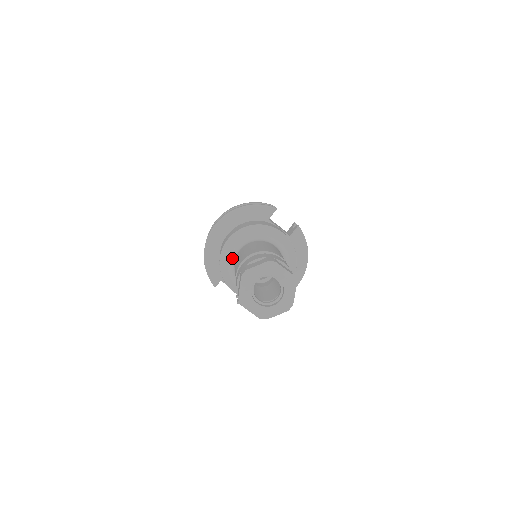
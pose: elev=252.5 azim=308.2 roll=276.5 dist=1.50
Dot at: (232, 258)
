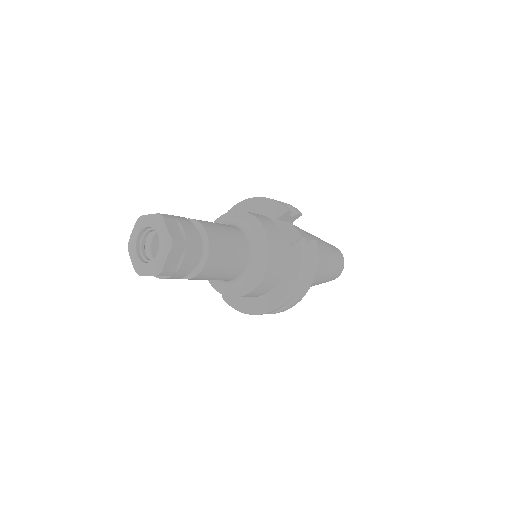
Dot at: occluded
